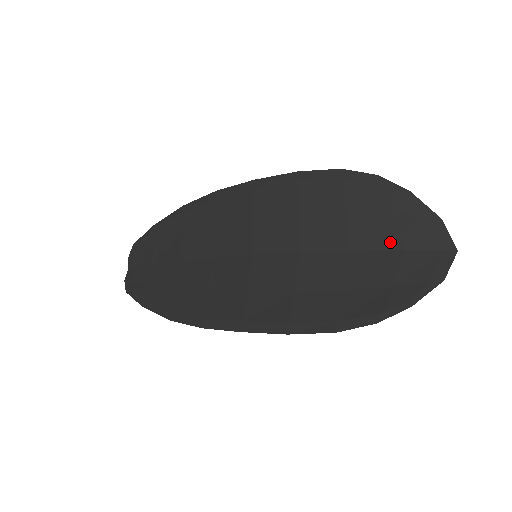
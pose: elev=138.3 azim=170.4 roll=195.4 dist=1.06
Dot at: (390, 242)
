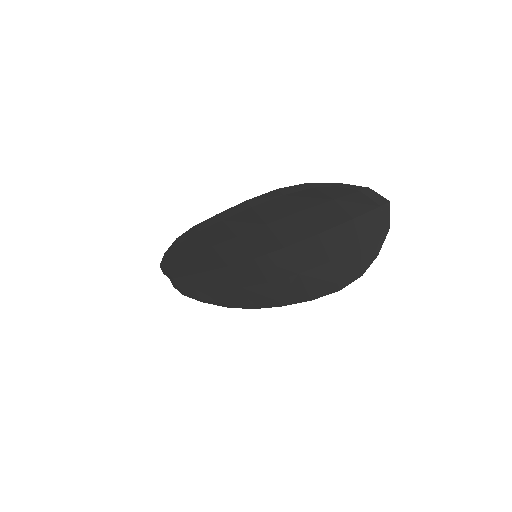
Dot at: (342, 218)
